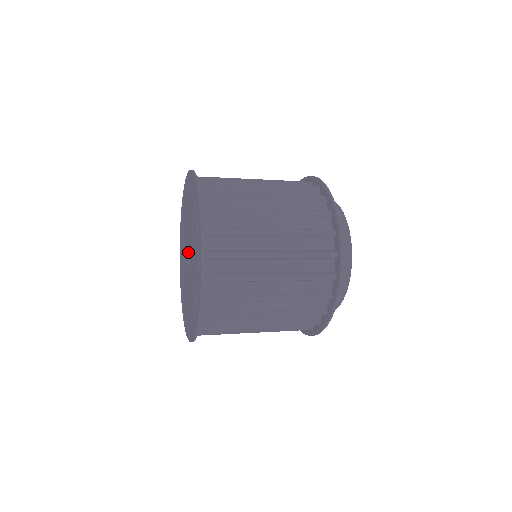
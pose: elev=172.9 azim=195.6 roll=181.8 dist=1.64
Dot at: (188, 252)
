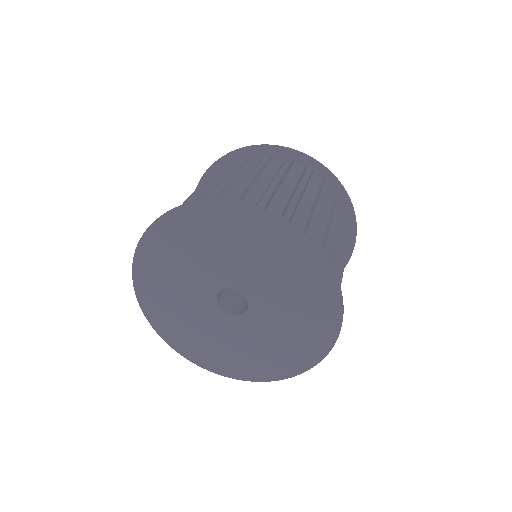
Dot at: (217, 301)
